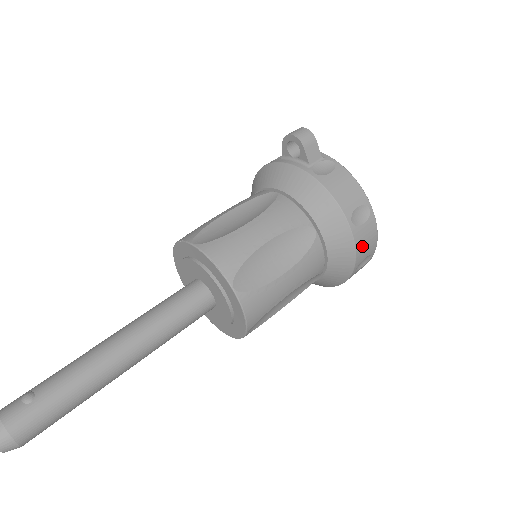
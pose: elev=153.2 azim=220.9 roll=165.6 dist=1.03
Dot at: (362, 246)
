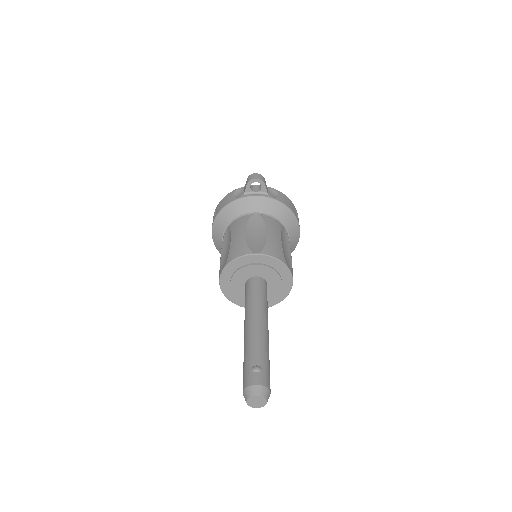
Dot at: occluded
